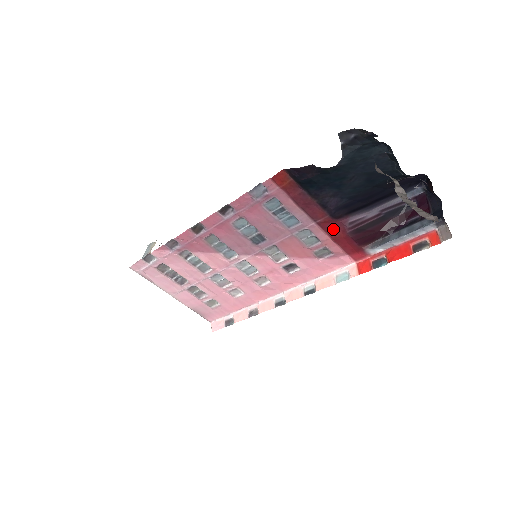
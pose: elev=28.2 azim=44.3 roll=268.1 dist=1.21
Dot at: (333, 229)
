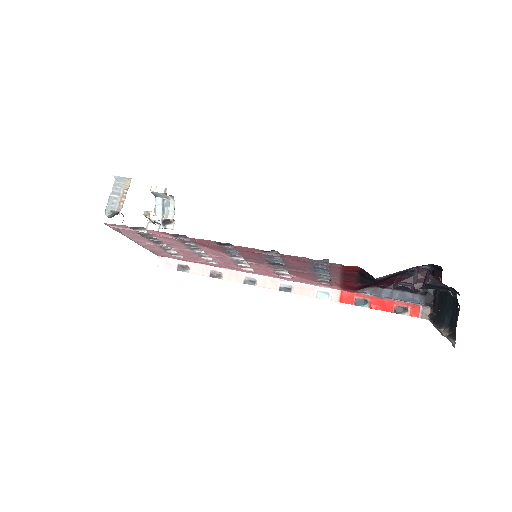
Dot at: (349, 282)
